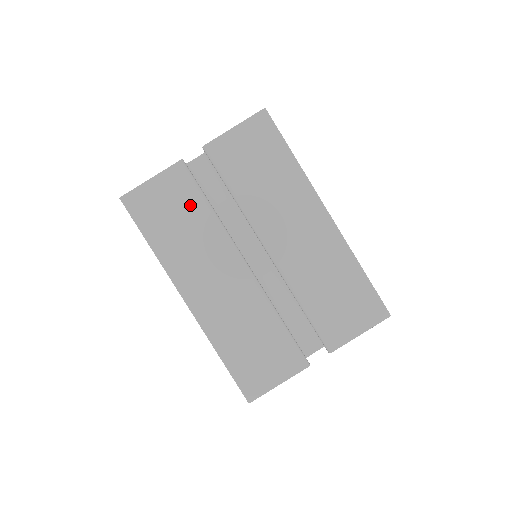
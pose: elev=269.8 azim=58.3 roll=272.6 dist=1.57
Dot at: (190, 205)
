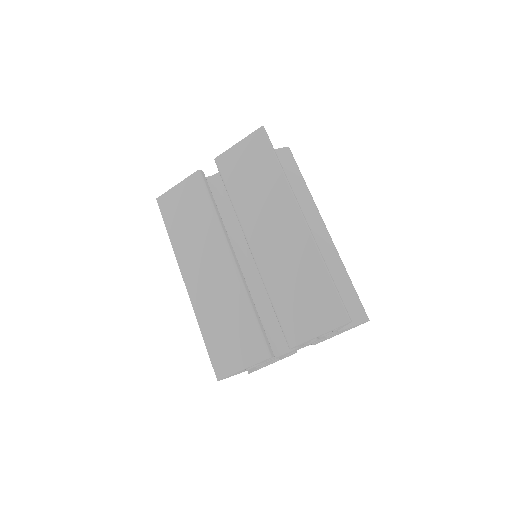
Dot at: (199, 206)
